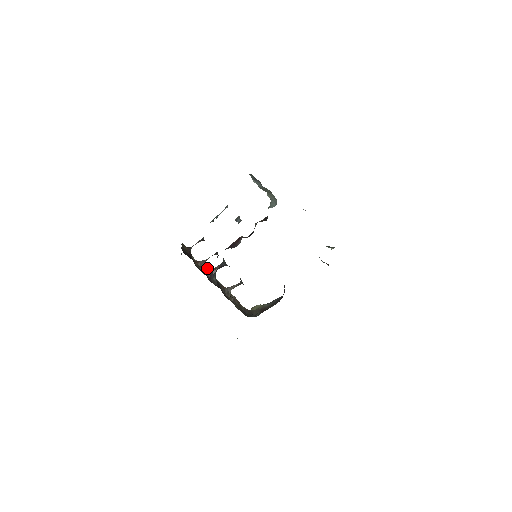
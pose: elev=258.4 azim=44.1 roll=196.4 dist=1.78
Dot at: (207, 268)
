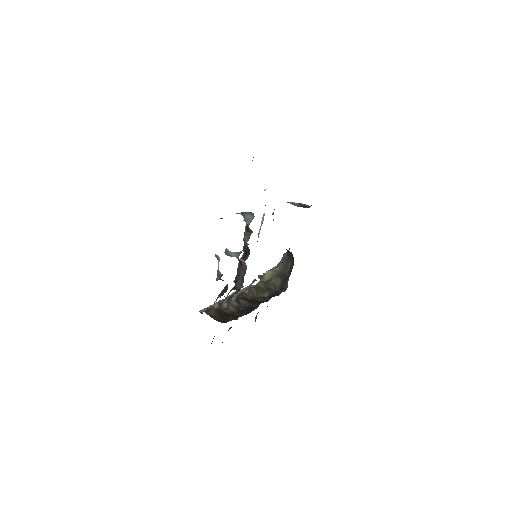
Dot at: (229, 301)
